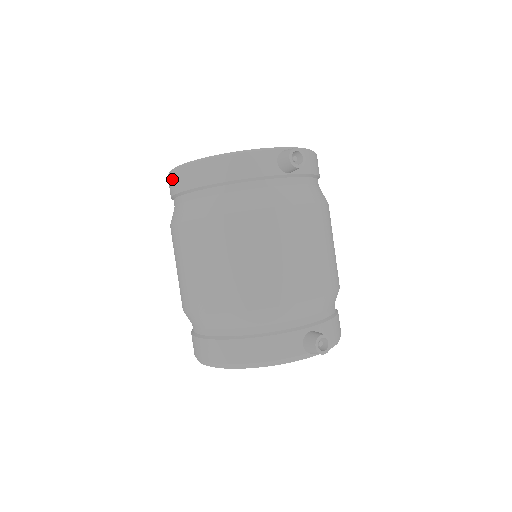
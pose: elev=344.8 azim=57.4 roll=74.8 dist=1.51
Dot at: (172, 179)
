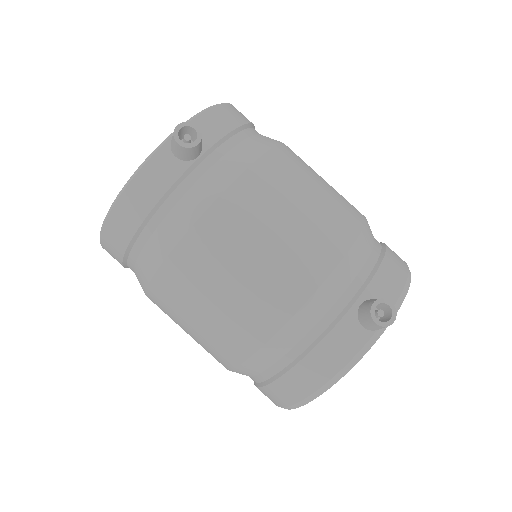
Dot at: occluded
